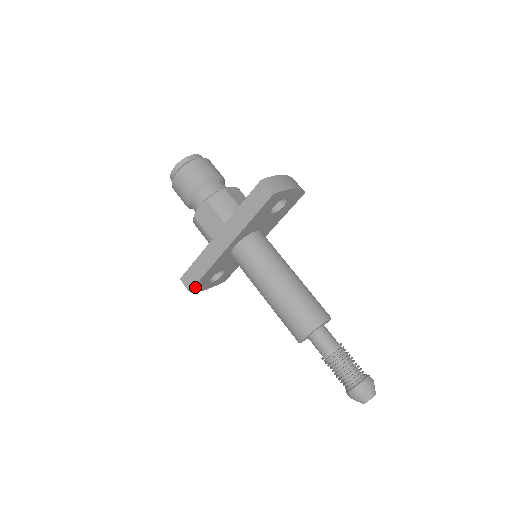
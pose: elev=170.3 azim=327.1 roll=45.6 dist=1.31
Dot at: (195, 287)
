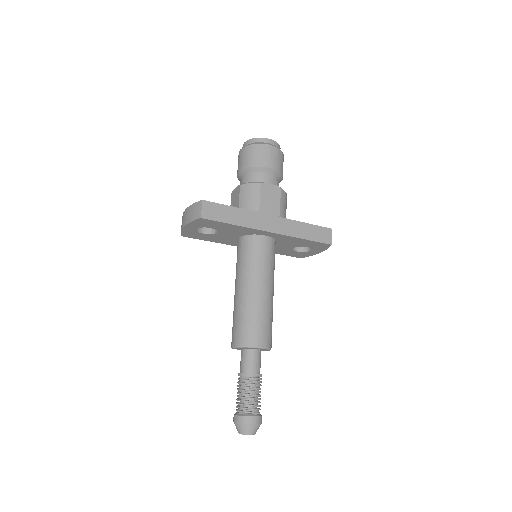
Dot at: (207, 220)
